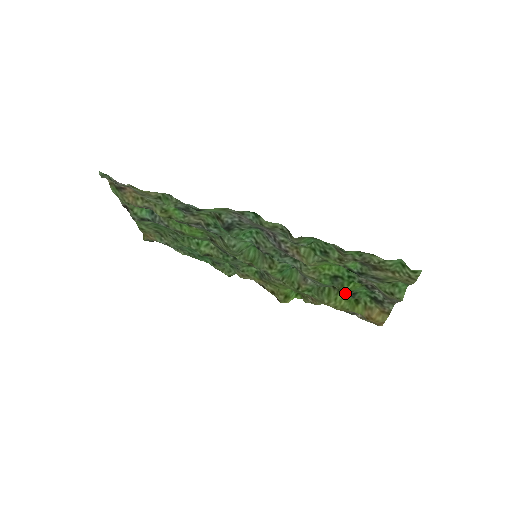
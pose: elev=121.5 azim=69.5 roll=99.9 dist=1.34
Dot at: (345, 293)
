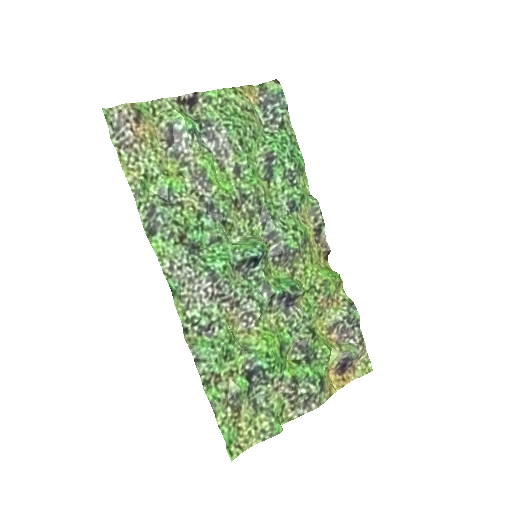
Dot at: (315, 348)
